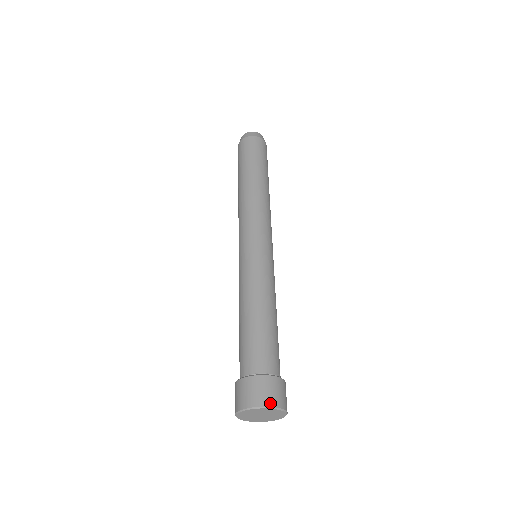
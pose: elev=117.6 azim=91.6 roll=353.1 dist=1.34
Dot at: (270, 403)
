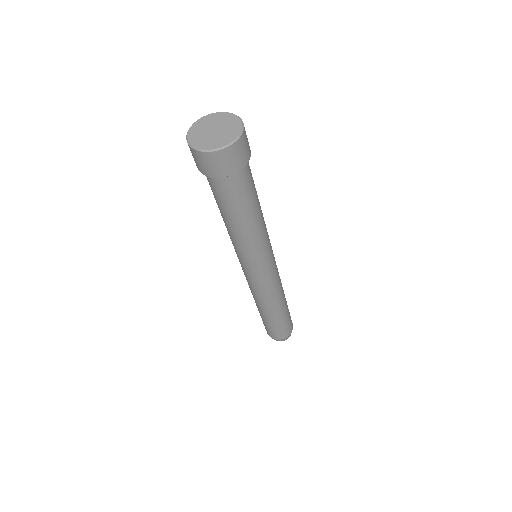
Dot at: (233, 116)
